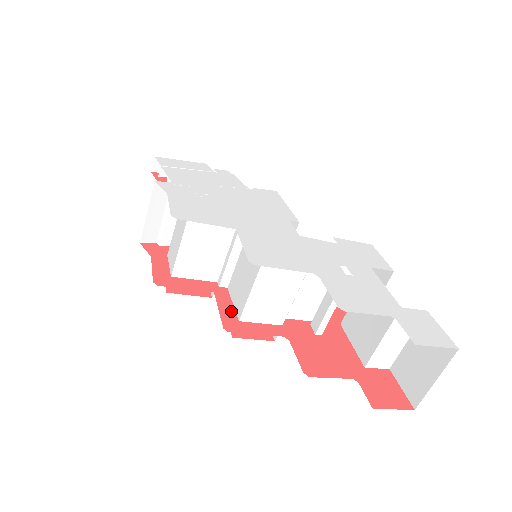
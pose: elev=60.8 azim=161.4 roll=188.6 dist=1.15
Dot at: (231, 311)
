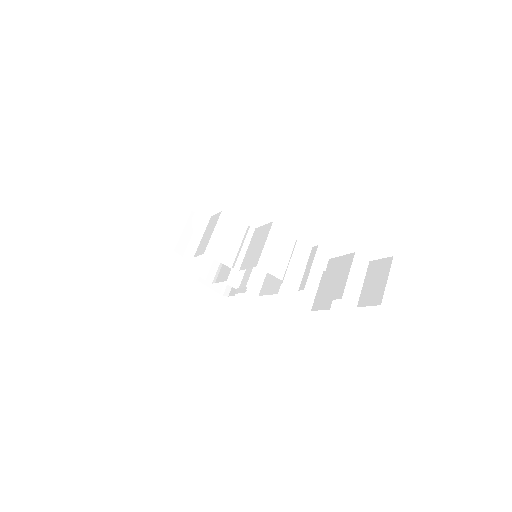
Dot at: occluded
